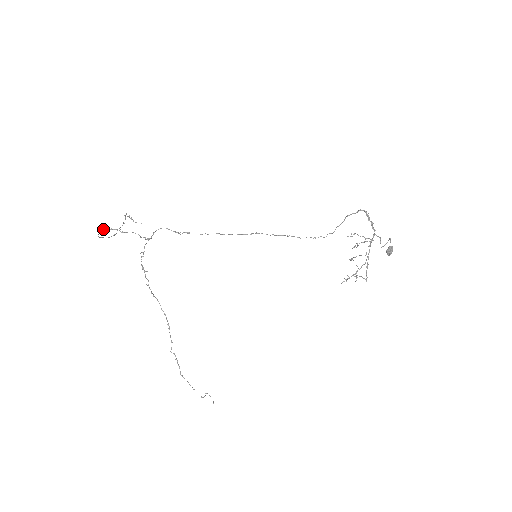
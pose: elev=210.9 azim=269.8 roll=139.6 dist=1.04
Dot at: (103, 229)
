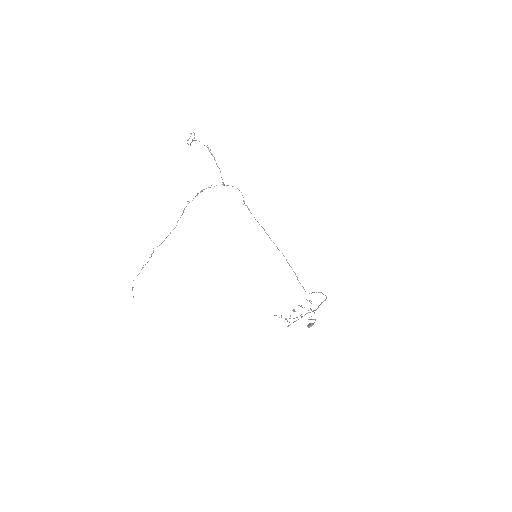
Dot at: (208, 148)
